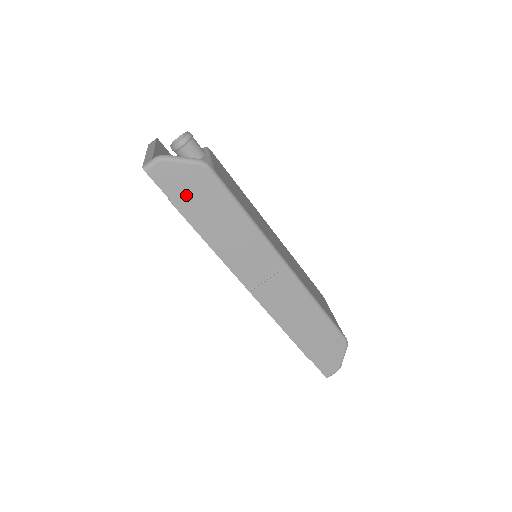
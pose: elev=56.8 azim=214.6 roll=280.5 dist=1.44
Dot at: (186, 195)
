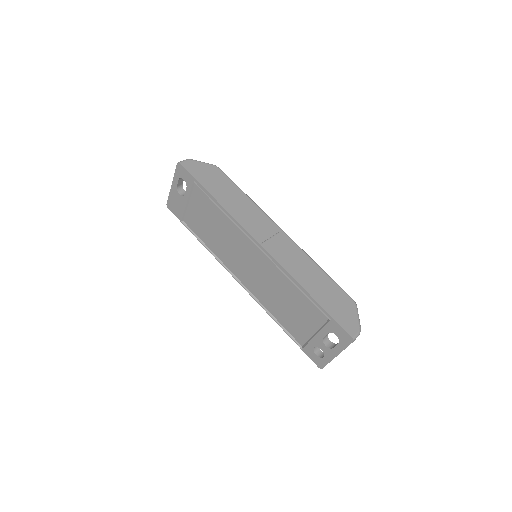
Dot at: (206, 178)
